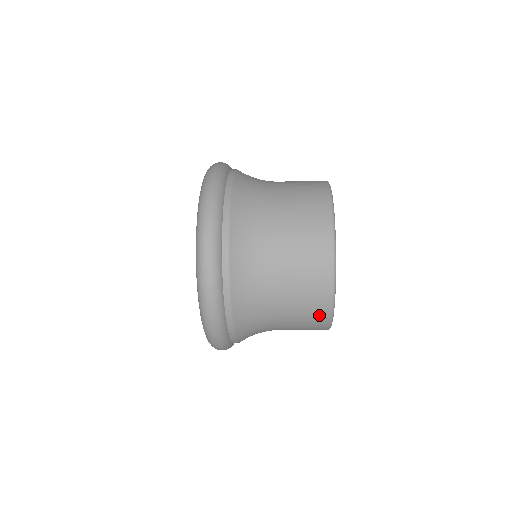
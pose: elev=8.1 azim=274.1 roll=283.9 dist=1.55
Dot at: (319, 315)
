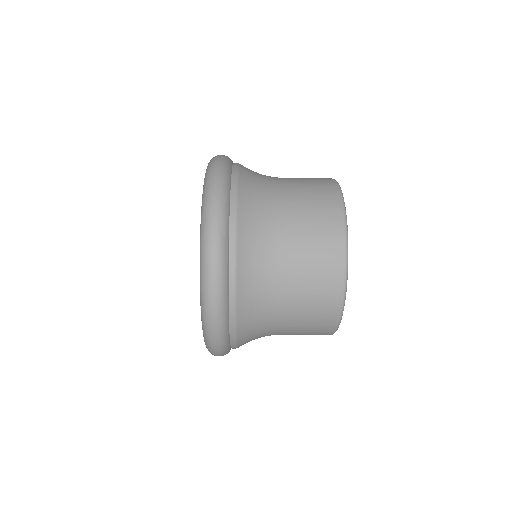
Dot at: (332, 274)
